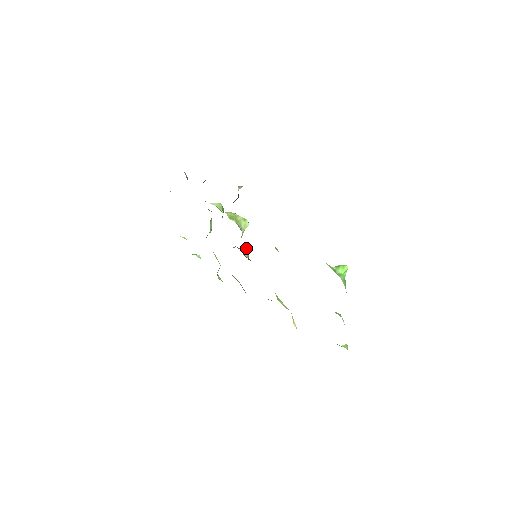
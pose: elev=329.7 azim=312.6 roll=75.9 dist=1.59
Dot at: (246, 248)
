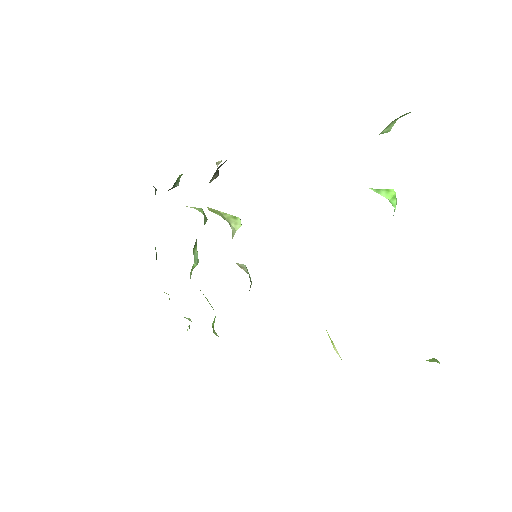
Dot at: (244, 265)
